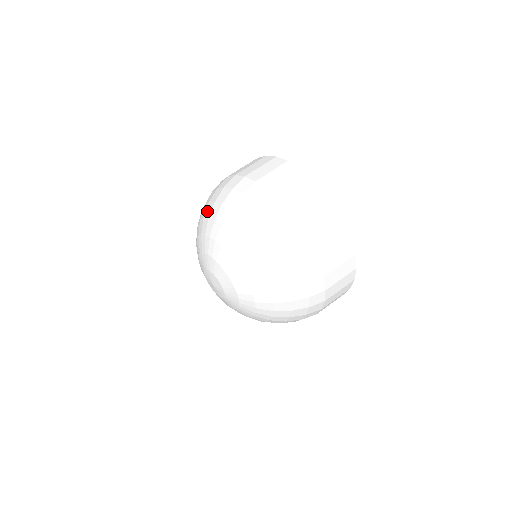
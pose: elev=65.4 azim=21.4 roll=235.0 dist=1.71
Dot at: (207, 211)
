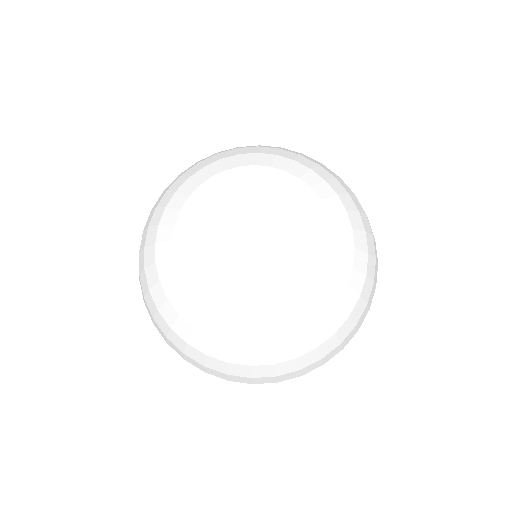
Dot at: (244, 150)
